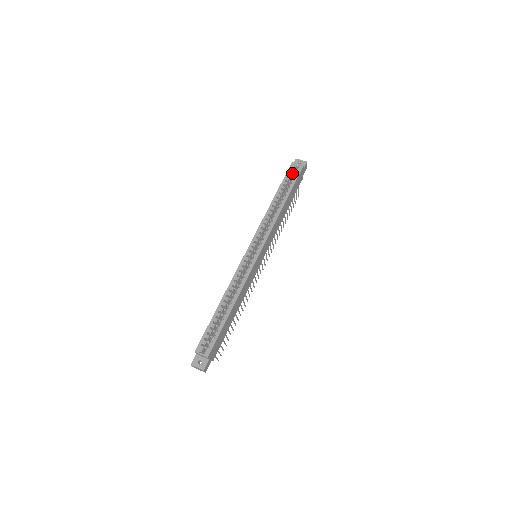
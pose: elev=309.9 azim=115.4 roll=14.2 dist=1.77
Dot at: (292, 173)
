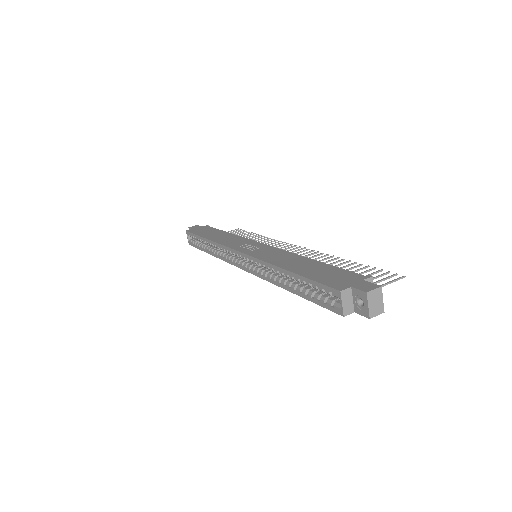
Dot at: (331, 292)
